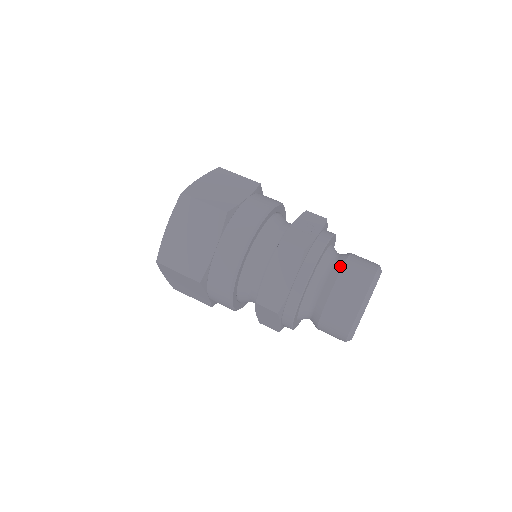
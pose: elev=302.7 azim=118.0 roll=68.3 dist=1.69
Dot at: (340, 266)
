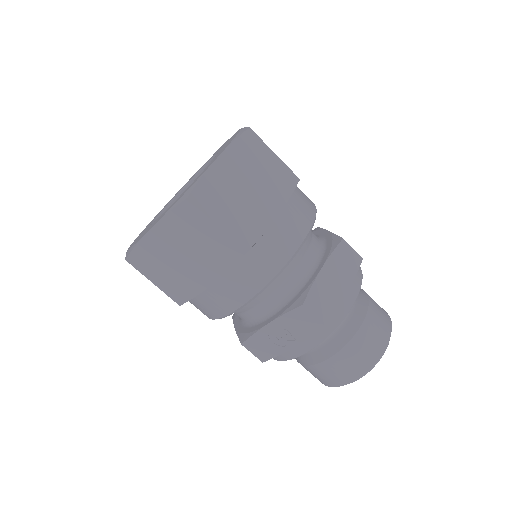
Dot at: (313, 362)
